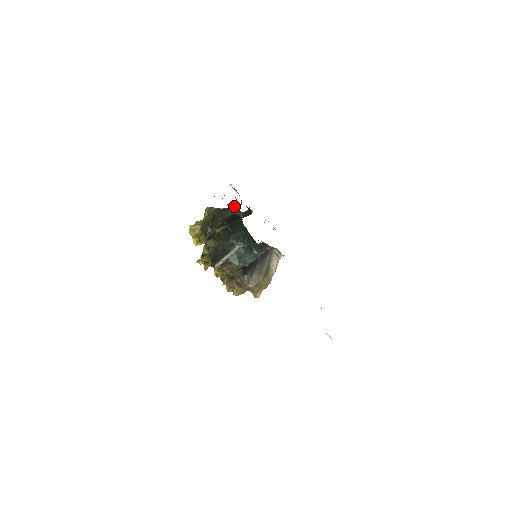
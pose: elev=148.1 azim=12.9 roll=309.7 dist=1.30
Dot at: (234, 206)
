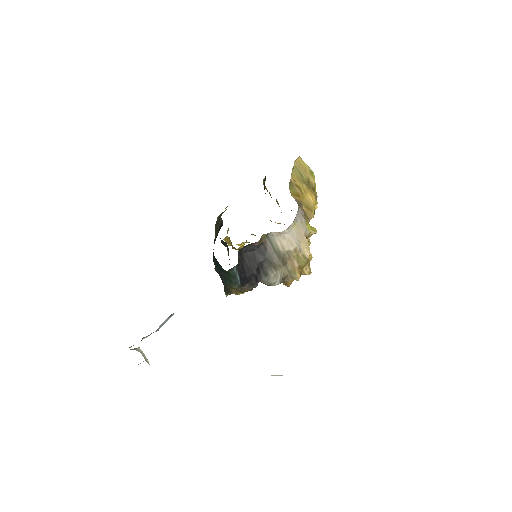
Dot at: occluded
